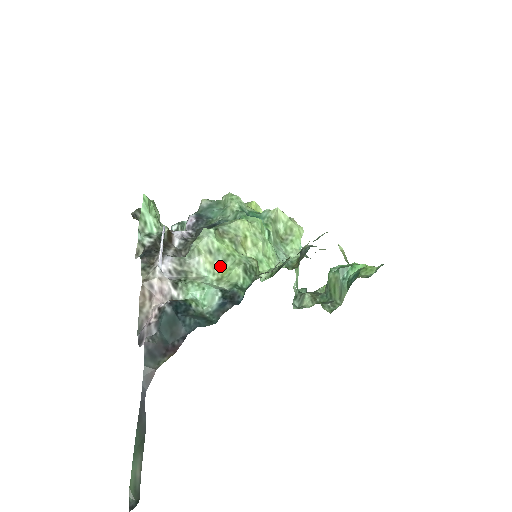
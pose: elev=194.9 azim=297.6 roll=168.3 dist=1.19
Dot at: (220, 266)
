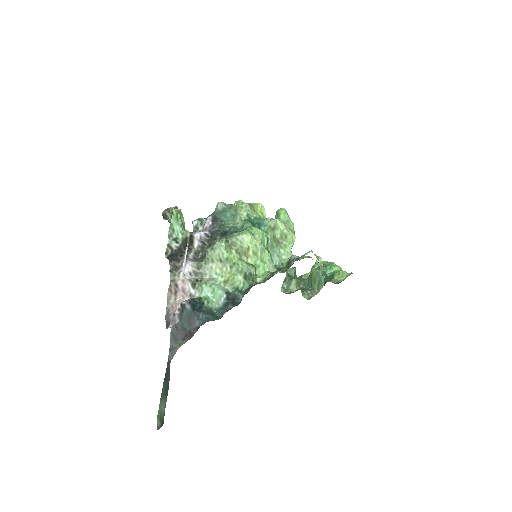
Dot at: (227, 271)
